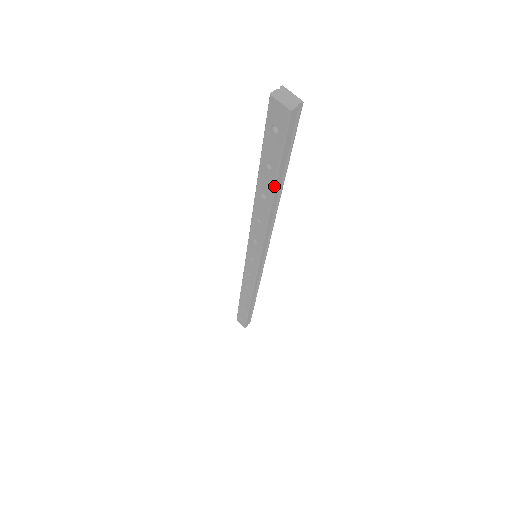
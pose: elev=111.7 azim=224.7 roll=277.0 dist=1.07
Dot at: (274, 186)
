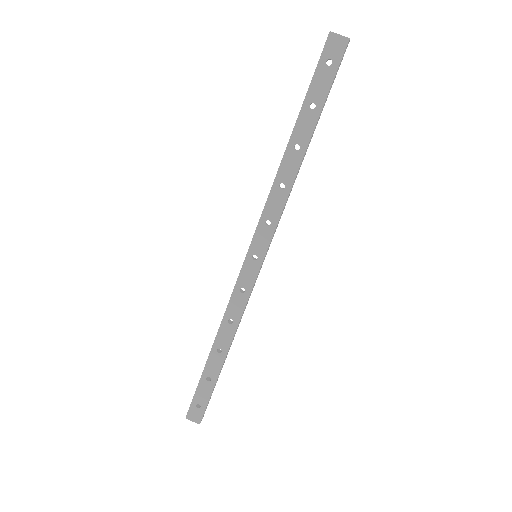
Dot at: (314, 127)
